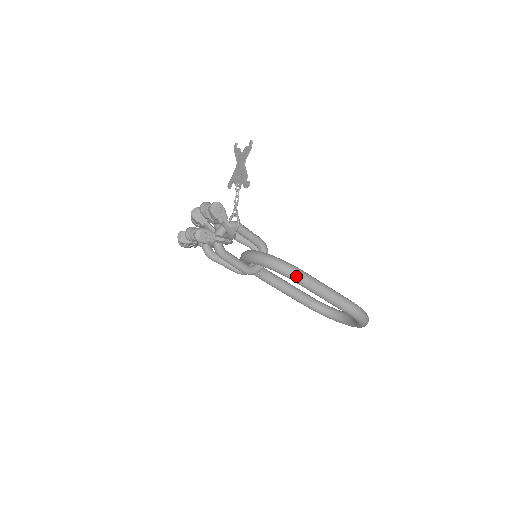
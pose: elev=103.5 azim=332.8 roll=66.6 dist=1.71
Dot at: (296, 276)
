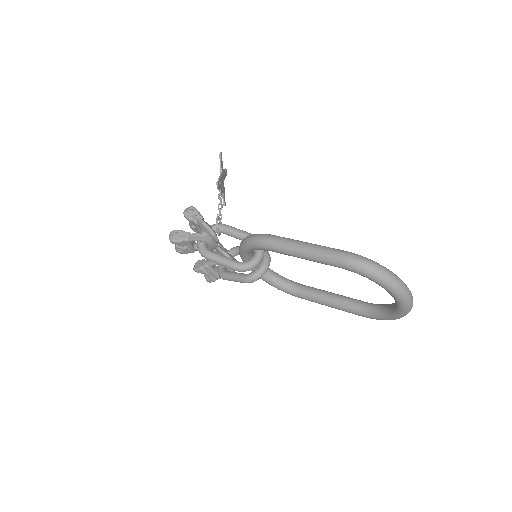
Dot at: (263, 241)
